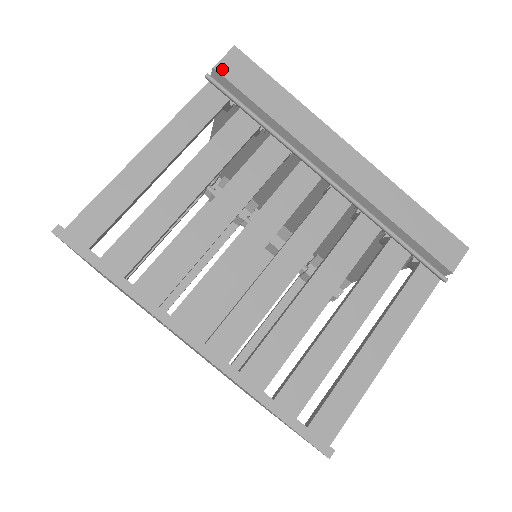
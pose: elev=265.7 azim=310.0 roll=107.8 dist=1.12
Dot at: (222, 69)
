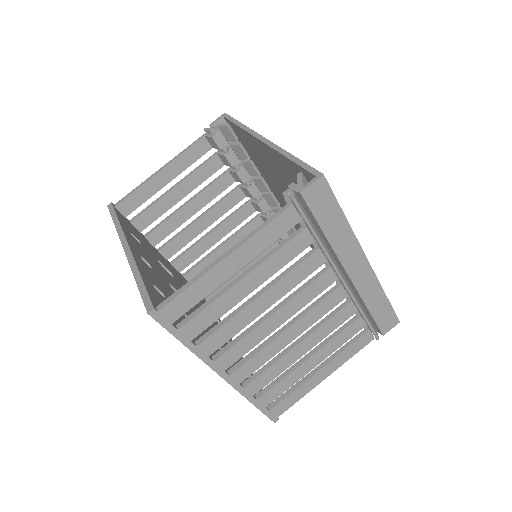
Dot at: (306, 195)
